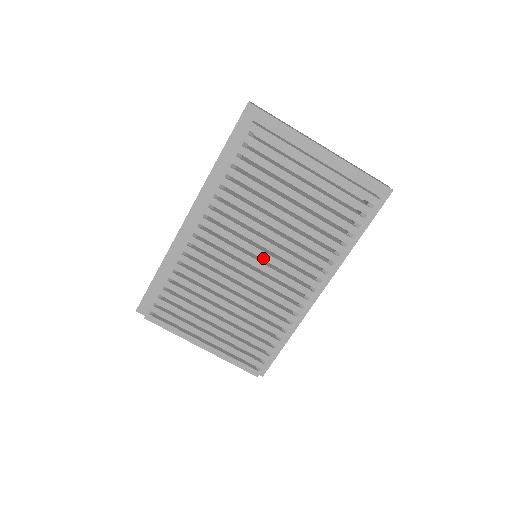
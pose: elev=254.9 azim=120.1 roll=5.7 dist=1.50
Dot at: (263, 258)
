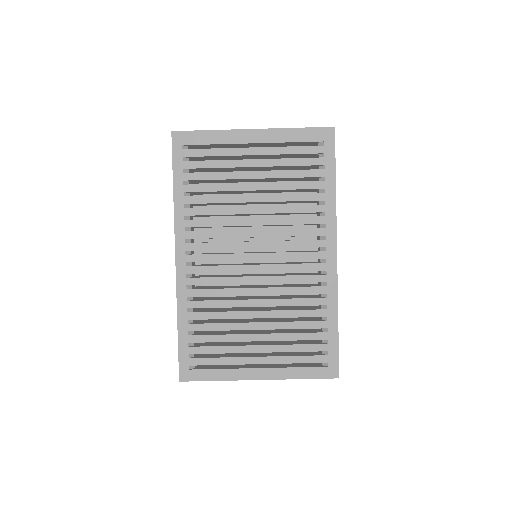
Dot at: (260, 248)
